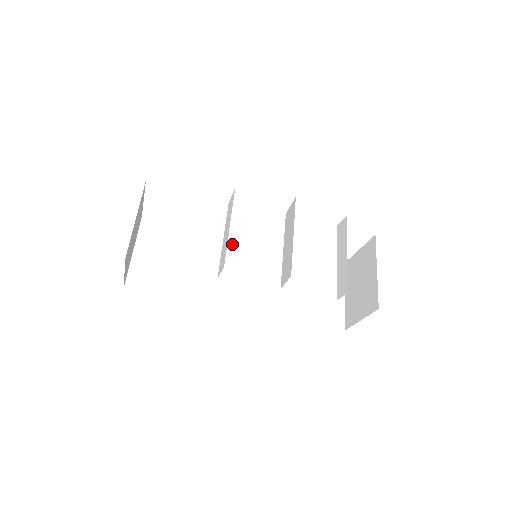
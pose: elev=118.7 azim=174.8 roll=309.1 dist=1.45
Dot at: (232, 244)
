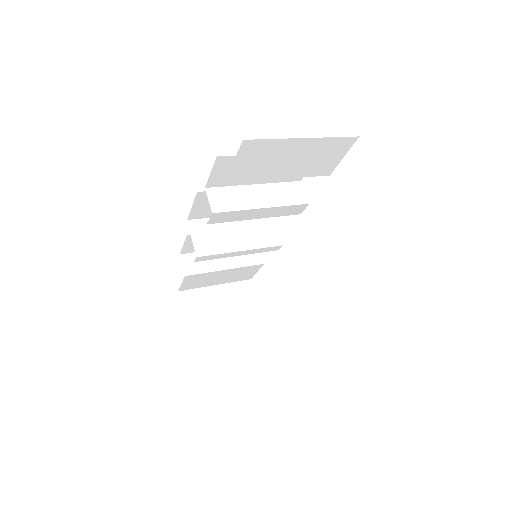
Dot at: occluded
